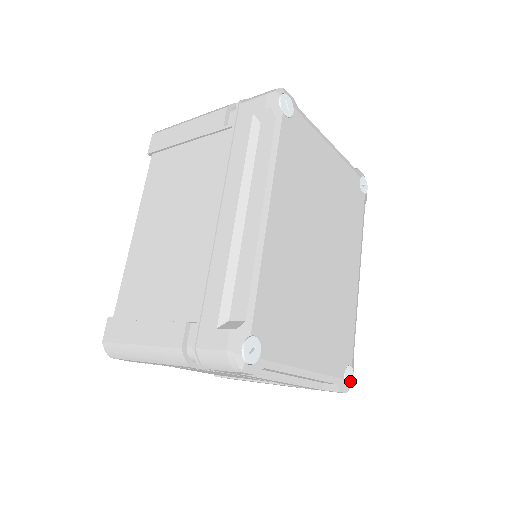
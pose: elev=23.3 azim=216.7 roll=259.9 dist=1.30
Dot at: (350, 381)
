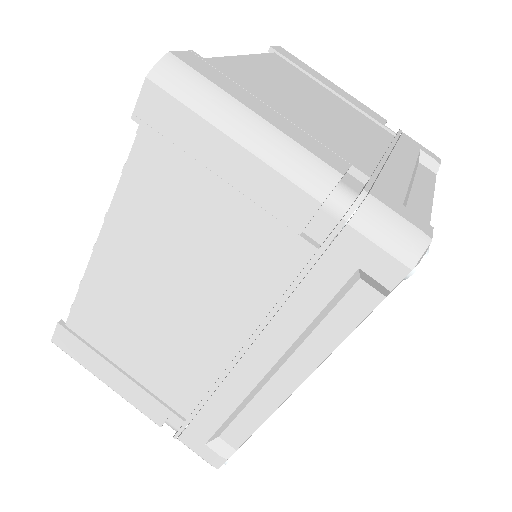
Dot at: occluded
